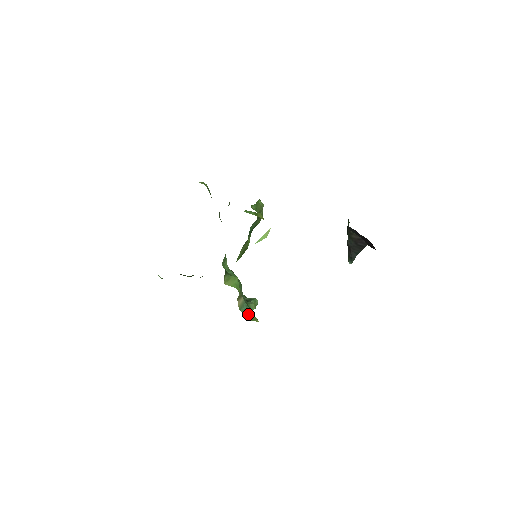
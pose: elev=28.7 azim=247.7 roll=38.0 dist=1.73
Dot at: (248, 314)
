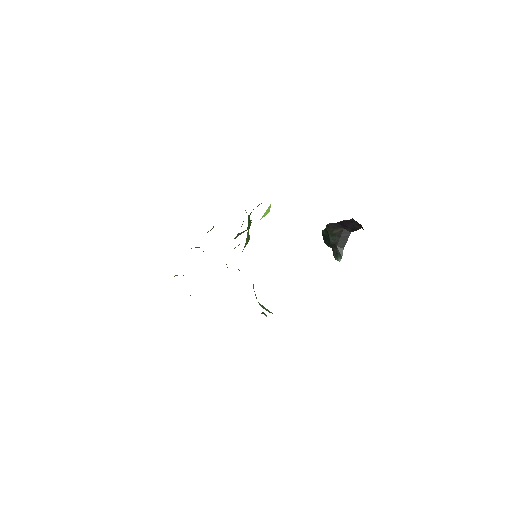
Dot at: (266, 310)
